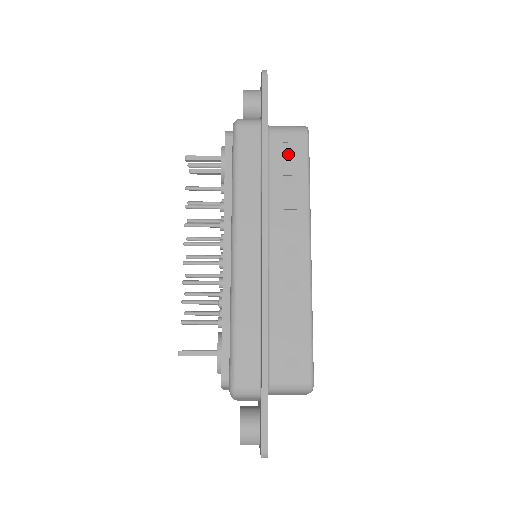
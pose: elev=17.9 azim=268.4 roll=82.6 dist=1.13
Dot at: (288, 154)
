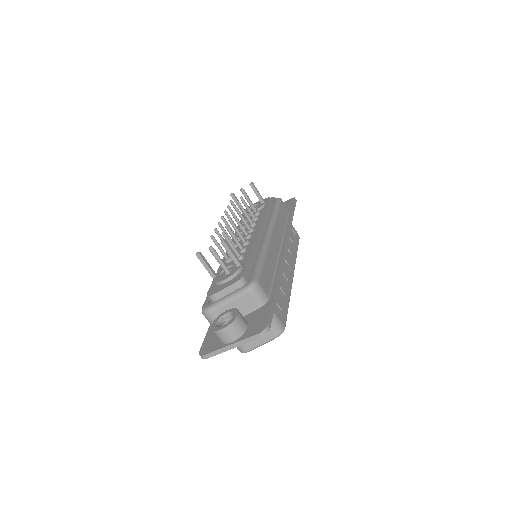
Dot at: (293, 234)
